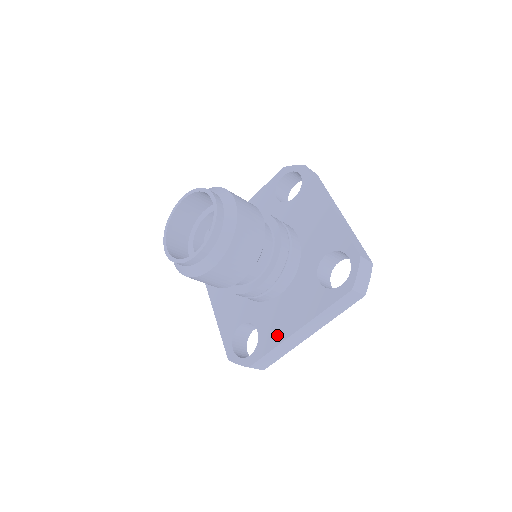
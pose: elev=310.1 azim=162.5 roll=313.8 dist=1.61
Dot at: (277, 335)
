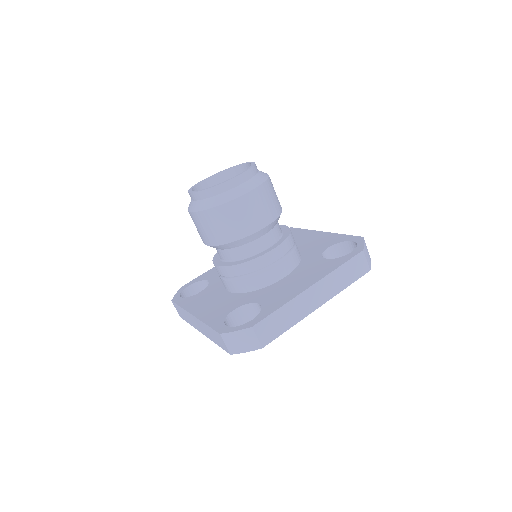
Dot at: (287, 296)
